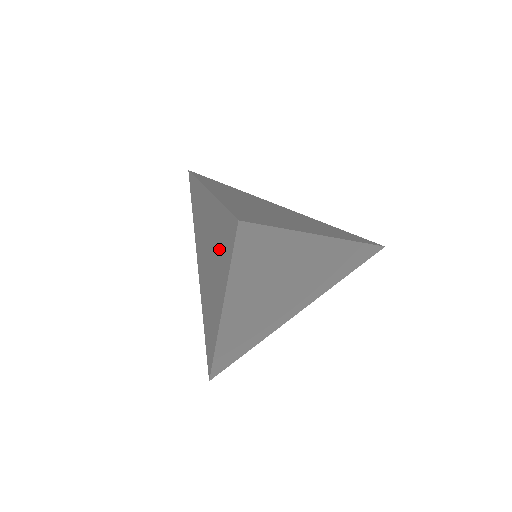
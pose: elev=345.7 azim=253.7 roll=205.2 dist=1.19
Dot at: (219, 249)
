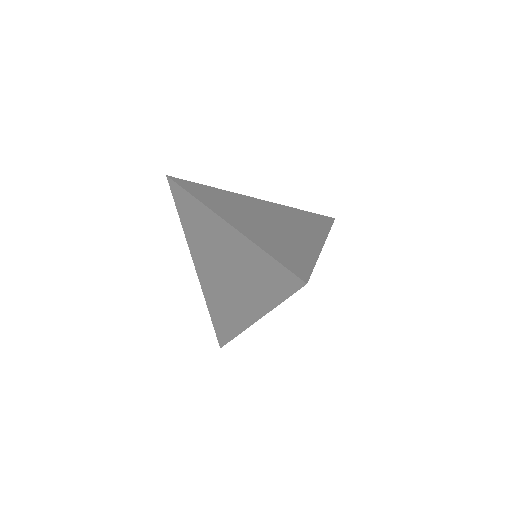
Dot at: (258, 279)
